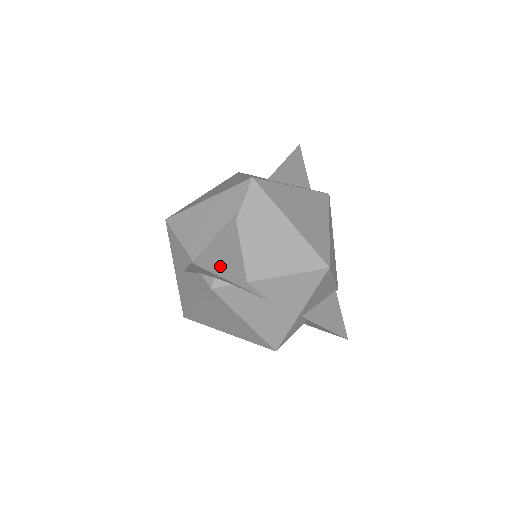
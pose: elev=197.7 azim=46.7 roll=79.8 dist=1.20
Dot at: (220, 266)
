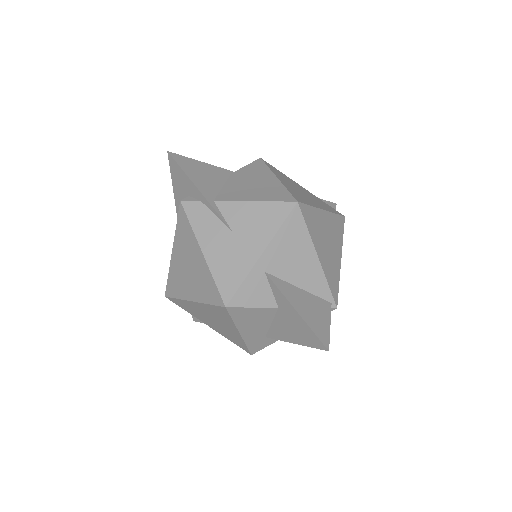
Dot at: (193, 173)
